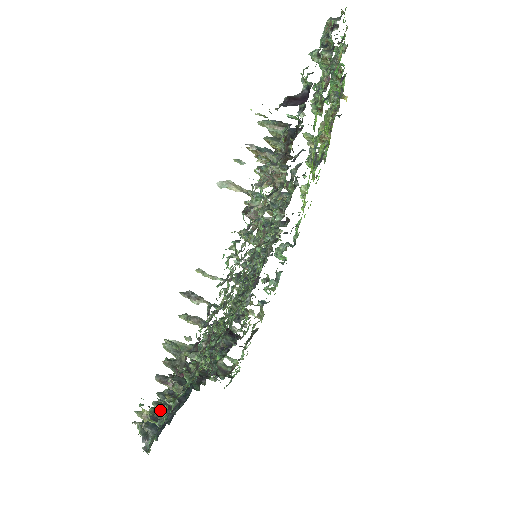
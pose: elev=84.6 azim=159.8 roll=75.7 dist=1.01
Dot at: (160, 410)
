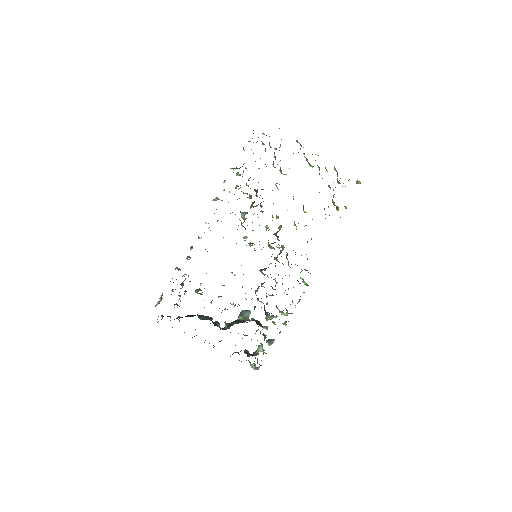
Dot at: (177, 318)
